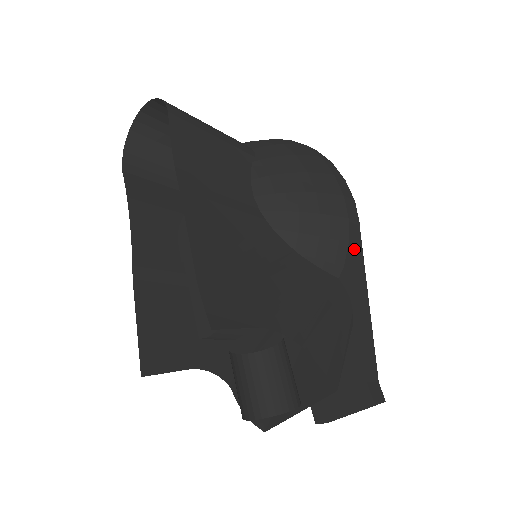
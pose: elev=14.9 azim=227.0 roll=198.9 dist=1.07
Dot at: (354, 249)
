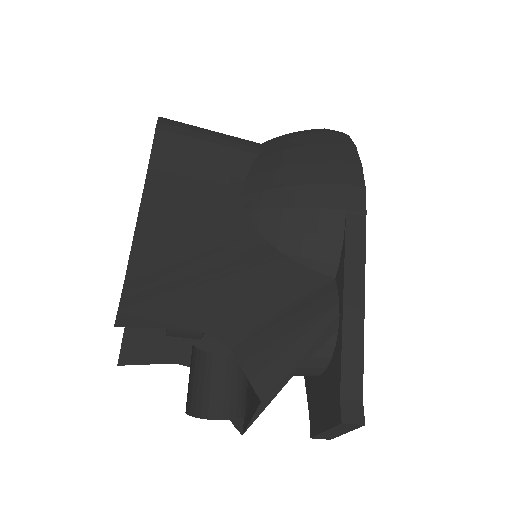
Dot at: (349, 245)
